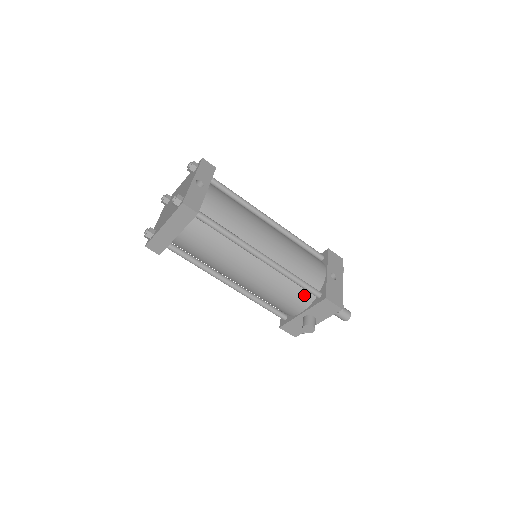
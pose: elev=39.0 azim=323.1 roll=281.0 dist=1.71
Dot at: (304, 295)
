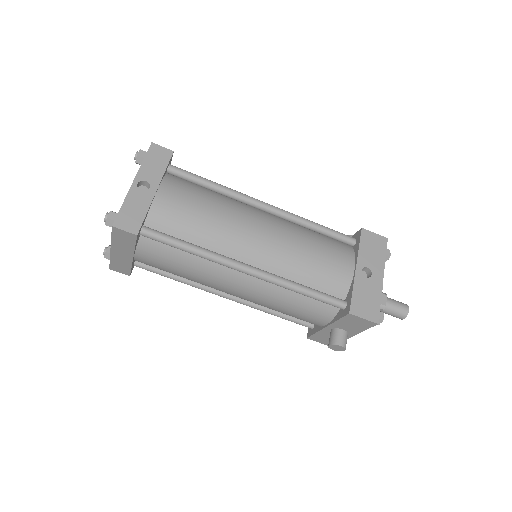
Dot at: (323, 306)
